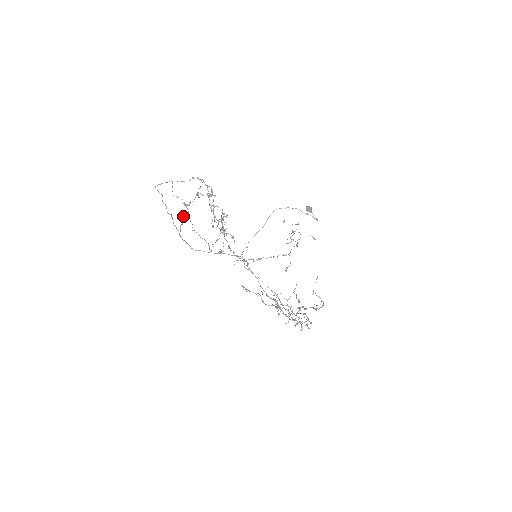
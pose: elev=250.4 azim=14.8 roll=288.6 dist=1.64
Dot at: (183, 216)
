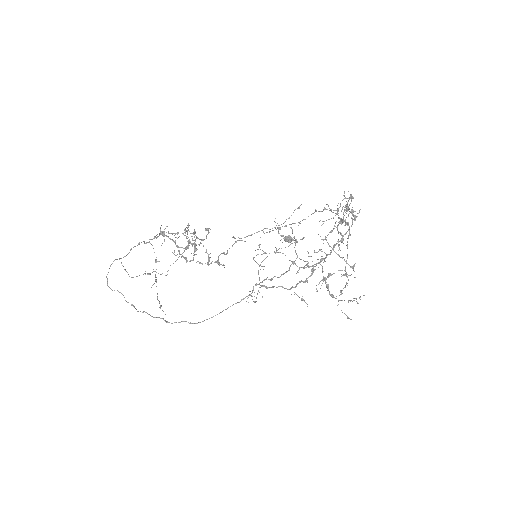
Dot at: (157, 299)
